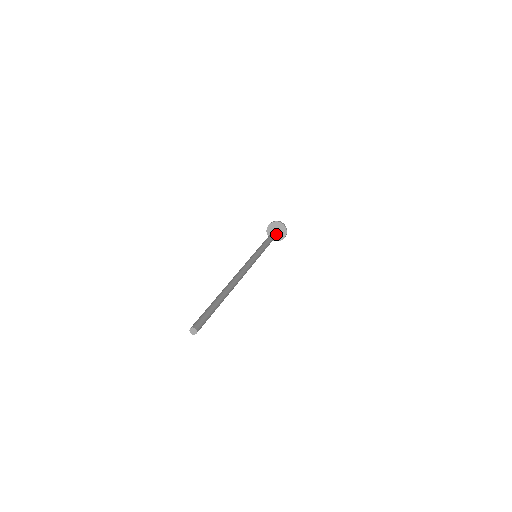
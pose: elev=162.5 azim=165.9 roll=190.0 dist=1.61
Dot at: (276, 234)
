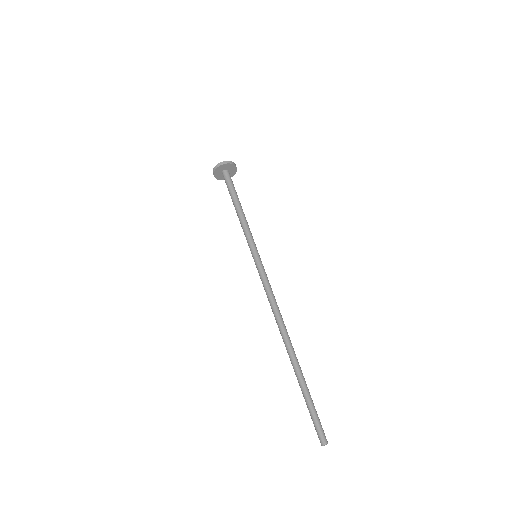
Dot at: (231, 183)
